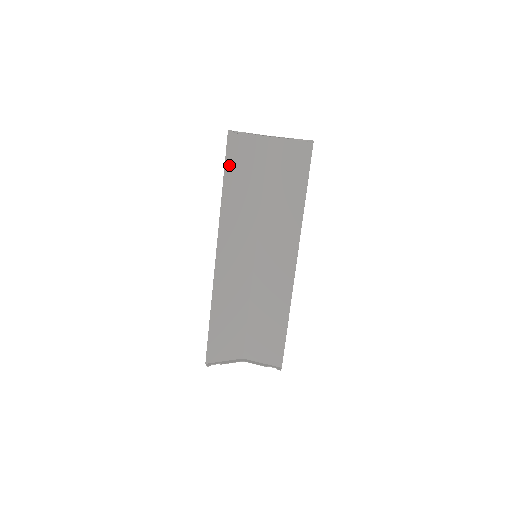
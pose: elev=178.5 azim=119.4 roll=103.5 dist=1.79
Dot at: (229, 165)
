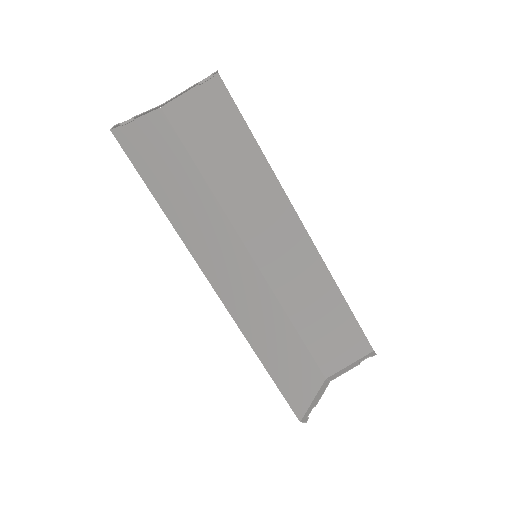
Dot at: (145, 172)
